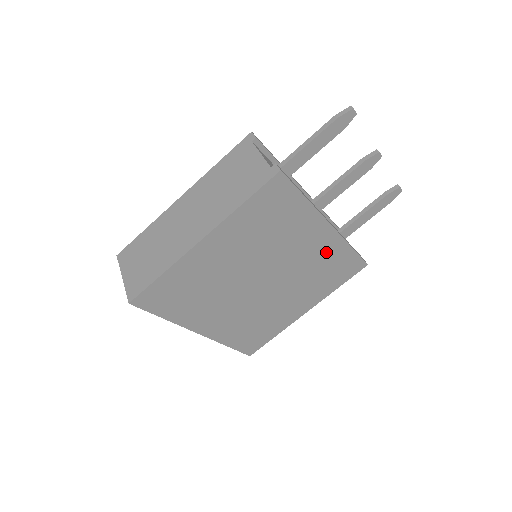
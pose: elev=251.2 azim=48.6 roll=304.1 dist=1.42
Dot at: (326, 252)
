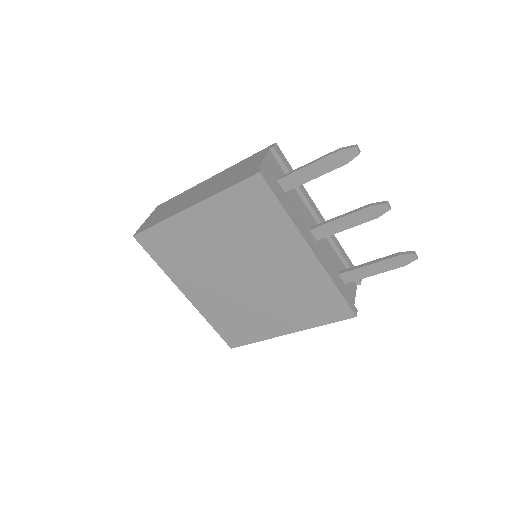
Dot at: (307, 277)
